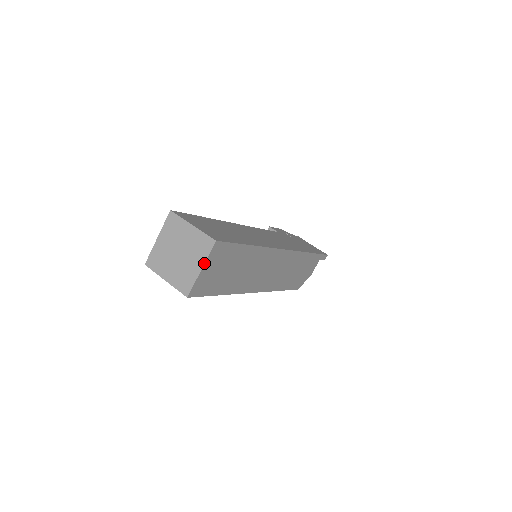
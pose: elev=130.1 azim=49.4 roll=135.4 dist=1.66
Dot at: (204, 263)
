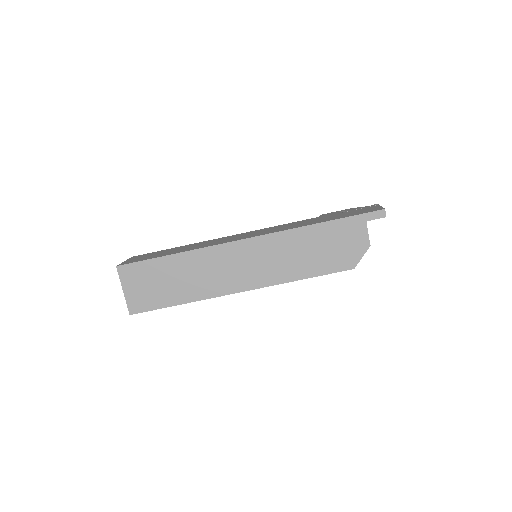
Dot at: (121, 285)
